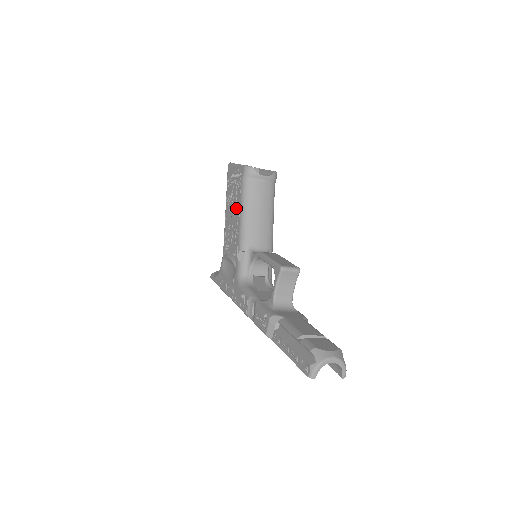
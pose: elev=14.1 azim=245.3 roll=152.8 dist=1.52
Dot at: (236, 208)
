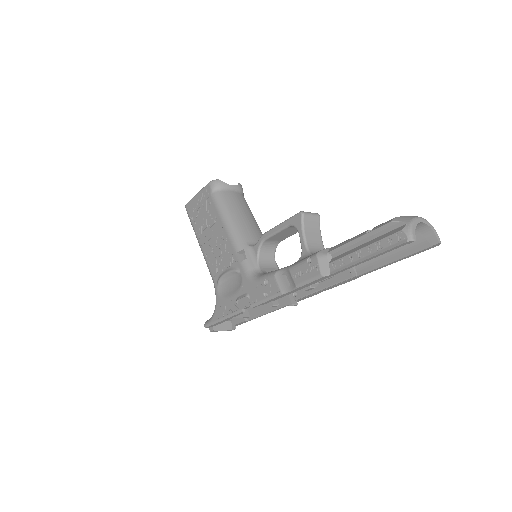
Dot at: (214, 224)
